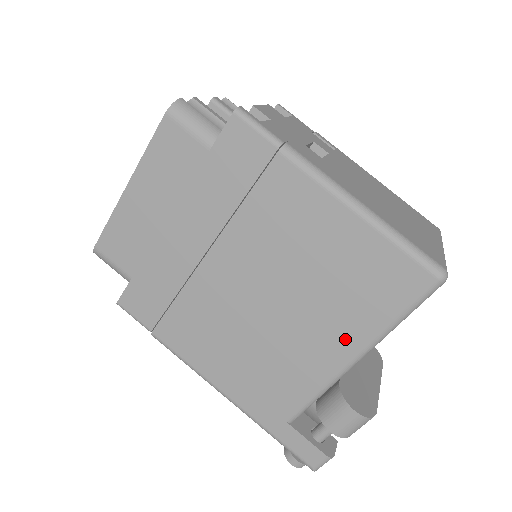
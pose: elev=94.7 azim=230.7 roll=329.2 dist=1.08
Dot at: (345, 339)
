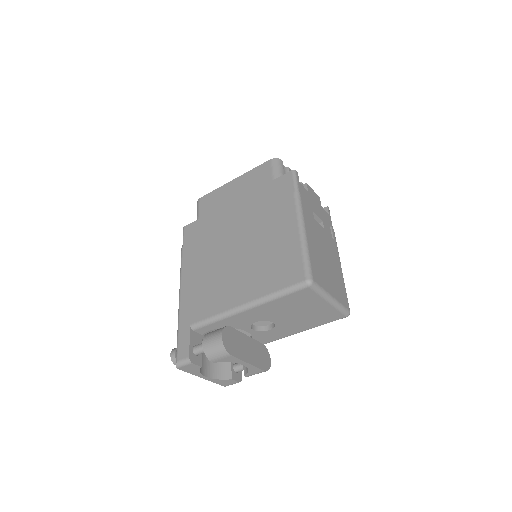
Dot at: (249, 291)
